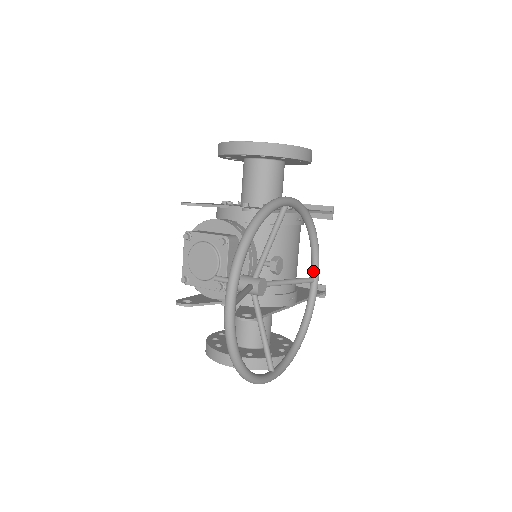
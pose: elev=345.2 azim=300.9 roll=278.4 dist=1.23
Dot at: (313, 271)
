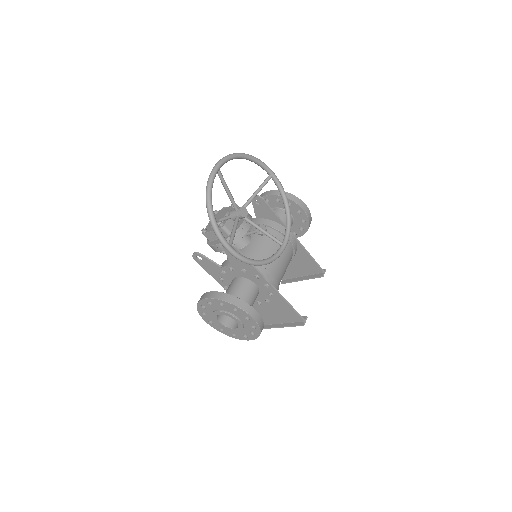
Dot at: (284, 239)
